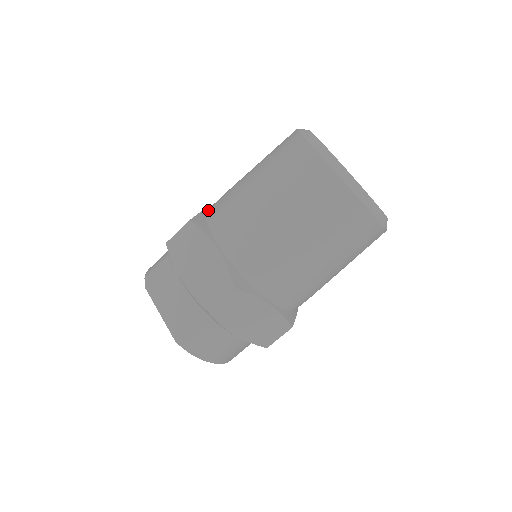
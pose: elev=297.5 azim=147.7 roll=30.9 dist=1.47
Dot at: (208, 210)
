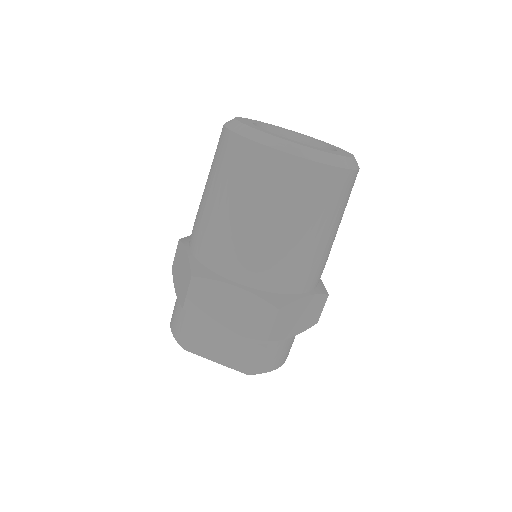
Dot at: (194, 252)
